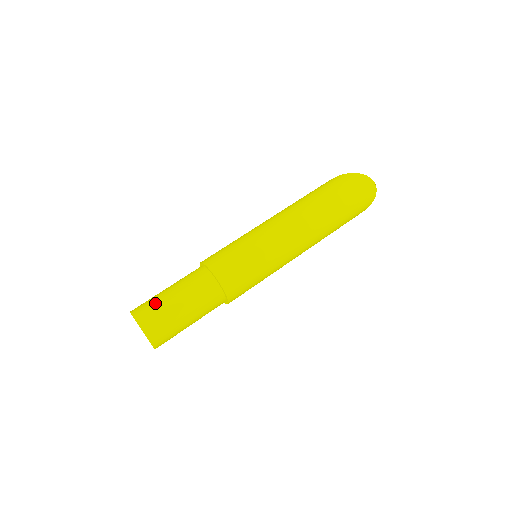
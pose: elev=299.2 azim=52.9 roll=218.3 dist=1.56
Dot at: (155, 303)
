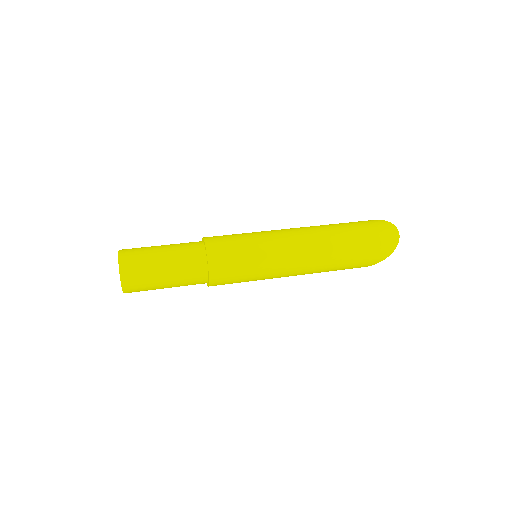
Dot at: (143, 247)
